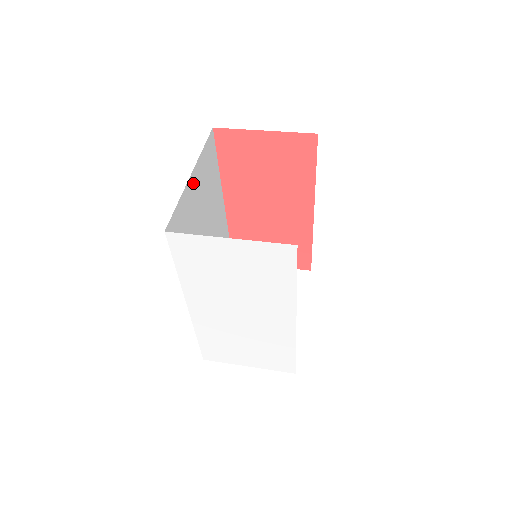
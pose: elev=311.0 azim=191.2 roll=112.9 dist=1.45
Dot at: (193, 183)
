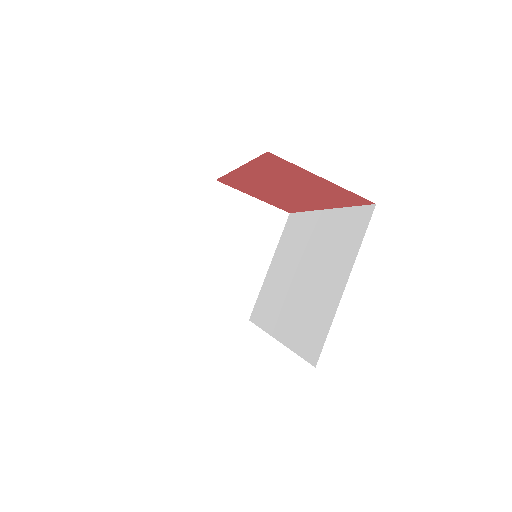
Dot at: occluded
